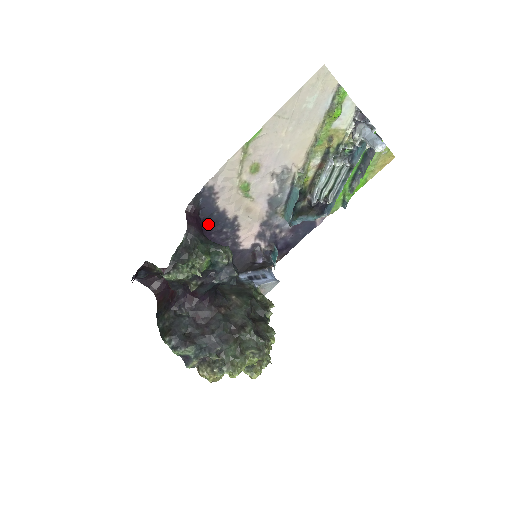
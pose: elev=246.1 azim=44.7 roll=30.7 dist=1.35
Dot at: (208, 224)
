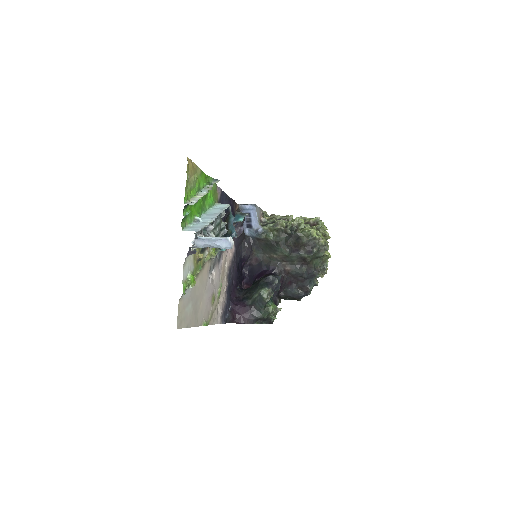
Dot at: (231, 294)
